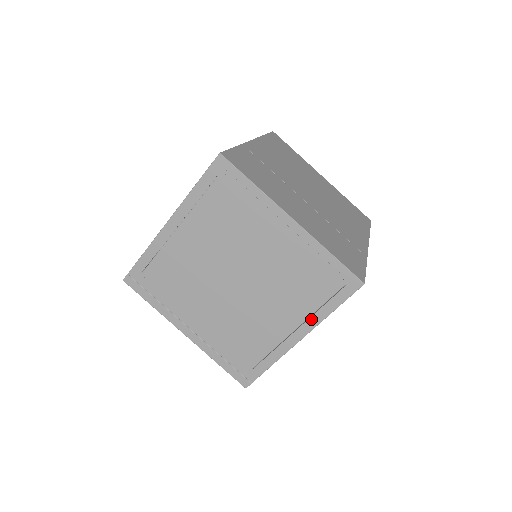
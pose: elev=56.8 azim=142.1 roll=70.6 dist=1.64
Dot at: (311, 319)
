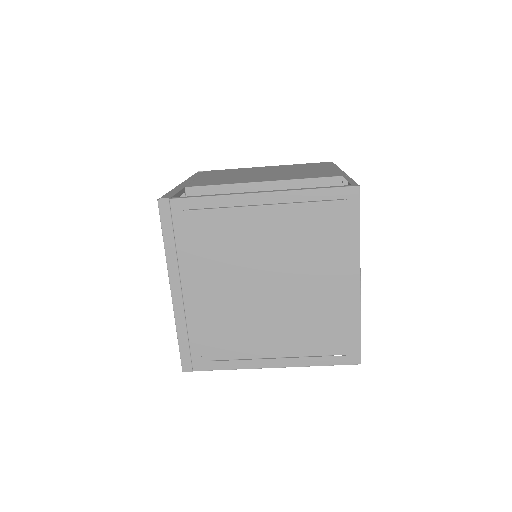
Dot at: (297, 359)
